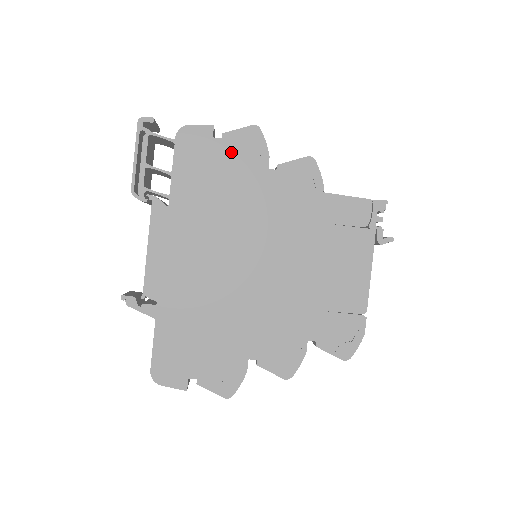
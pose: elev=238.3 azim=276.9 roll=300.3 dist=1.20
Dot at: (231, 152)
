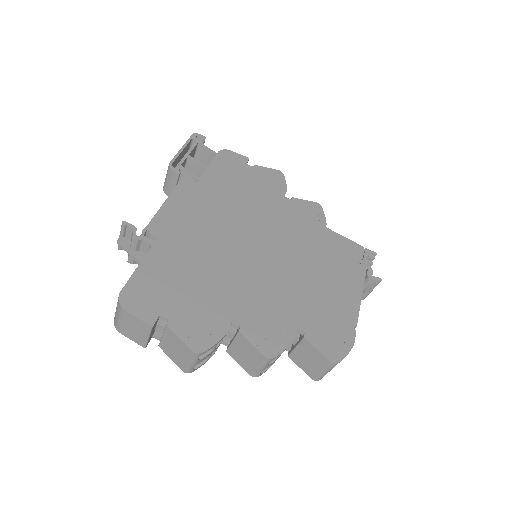
Dot at: (258, 176)
